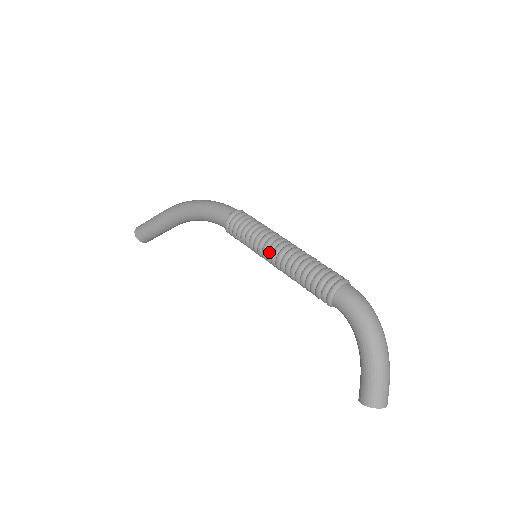
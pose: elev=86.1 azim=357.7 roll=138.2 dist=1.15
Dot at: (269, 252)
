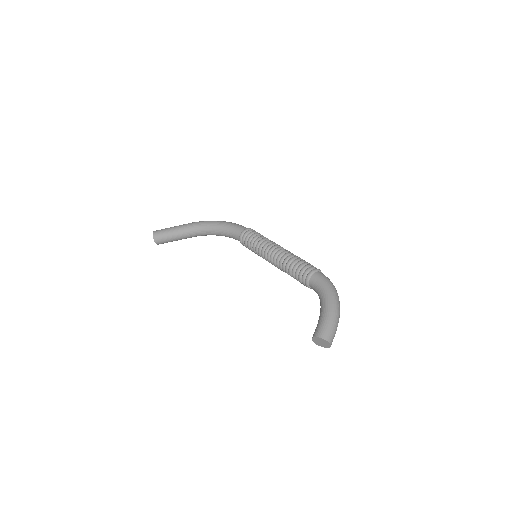
Dot at: (272, 248)
